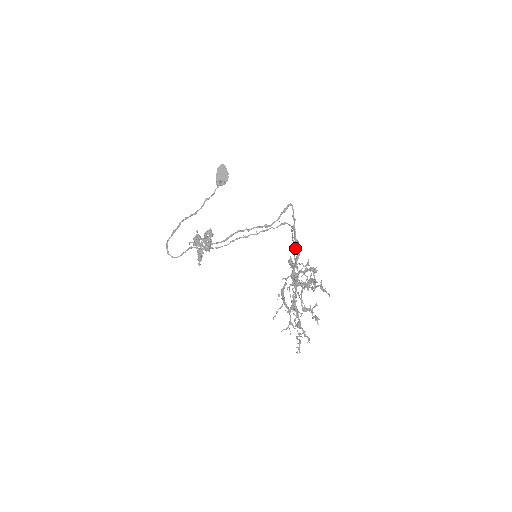
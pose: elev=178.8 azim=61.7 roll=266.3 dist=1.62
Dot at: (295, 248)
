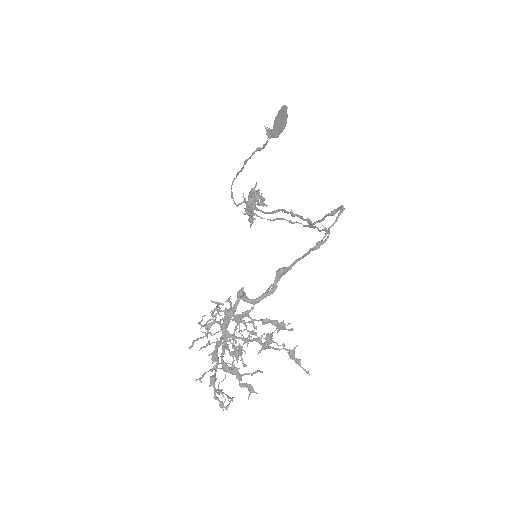
Dot at: (275, 277)
